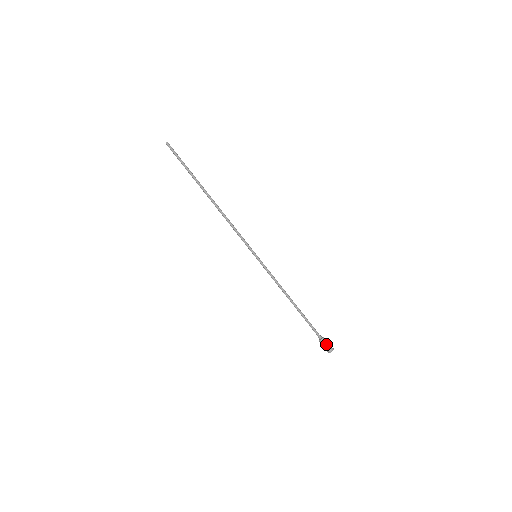
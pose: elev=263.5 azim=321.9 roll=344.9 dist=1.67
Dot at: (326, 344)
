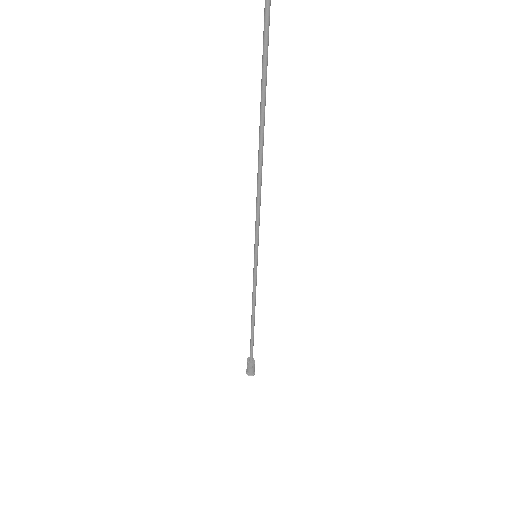
Dot at: (249, 368)
